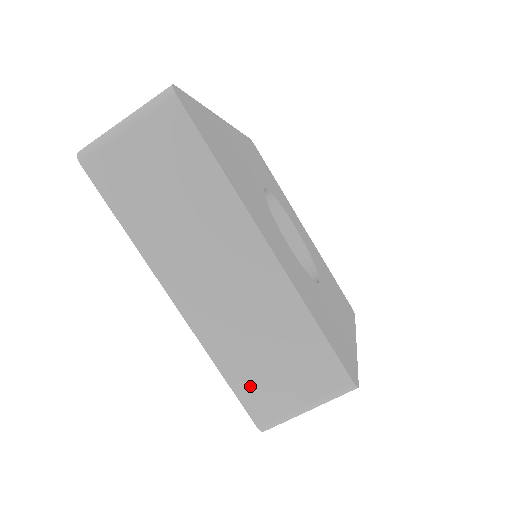
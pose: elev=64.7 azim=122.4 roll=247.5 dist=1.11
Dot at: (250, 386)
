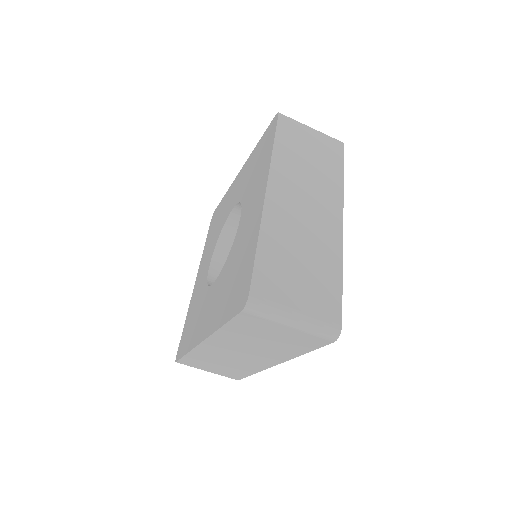
Dot at: (194, 361)
